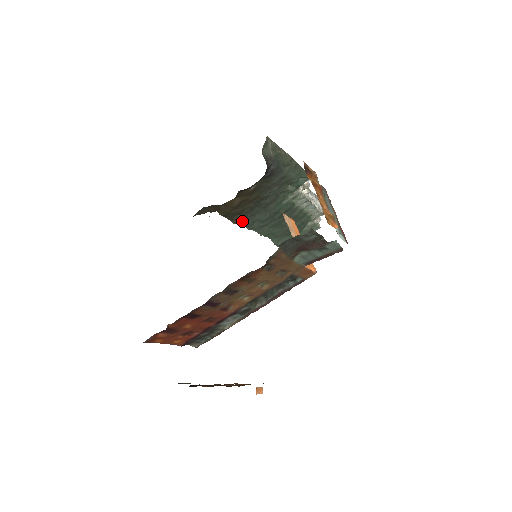
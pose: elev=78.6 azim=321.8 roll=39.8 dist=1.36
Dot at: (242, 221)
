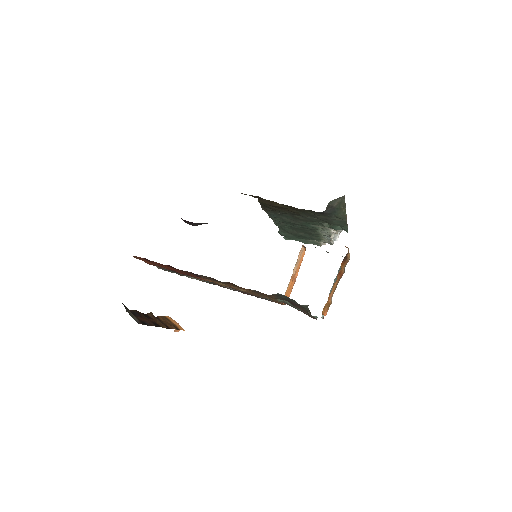
Dot at: (270, 212)
